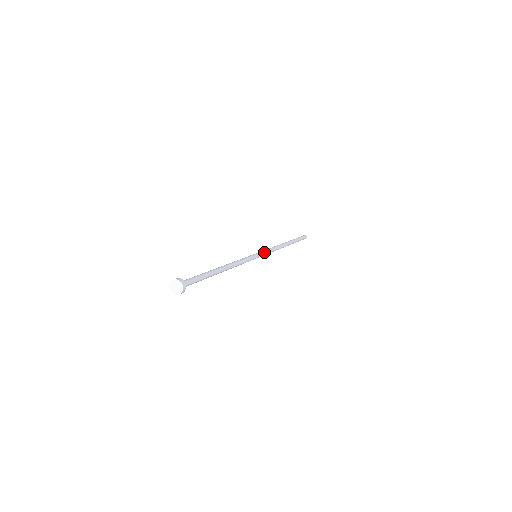
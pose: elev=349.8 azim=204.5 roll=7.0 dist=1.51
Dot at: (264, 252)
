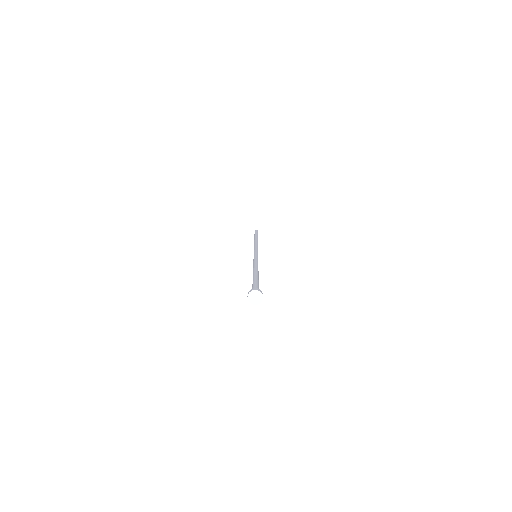
Dot at: (257, 251)
